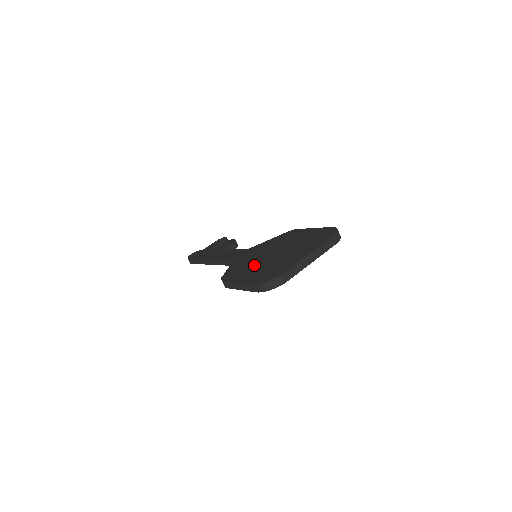
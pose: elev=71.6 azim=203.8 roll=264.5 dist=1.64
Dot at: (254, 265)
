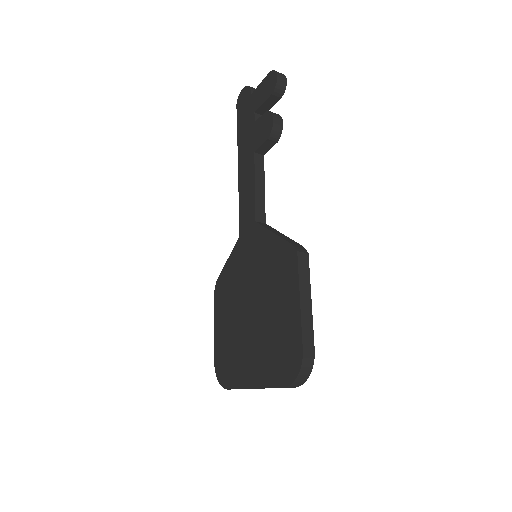
Dot at: (233, 307)
